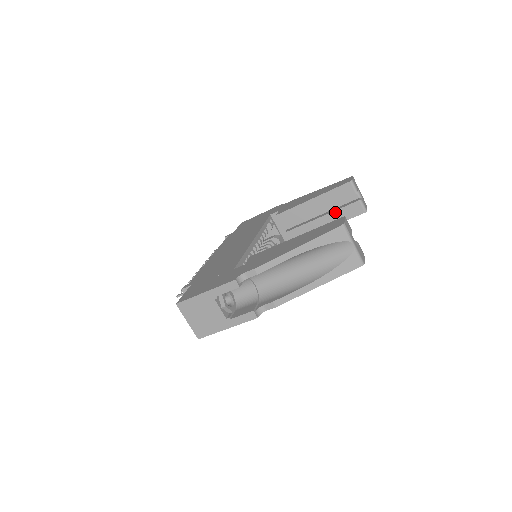
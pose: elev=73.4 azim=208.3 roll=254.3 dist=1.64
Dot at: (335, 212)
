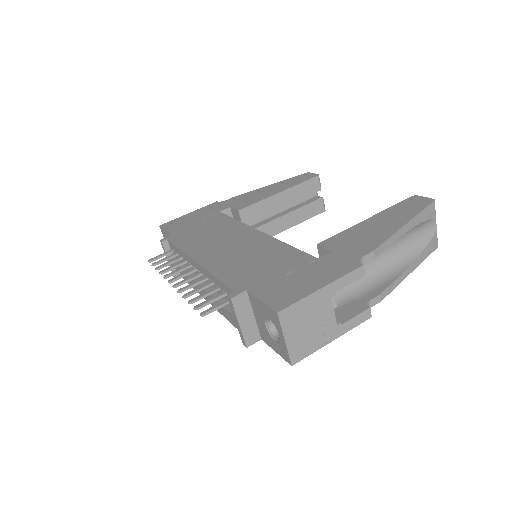
Dot at: (299, 209)
